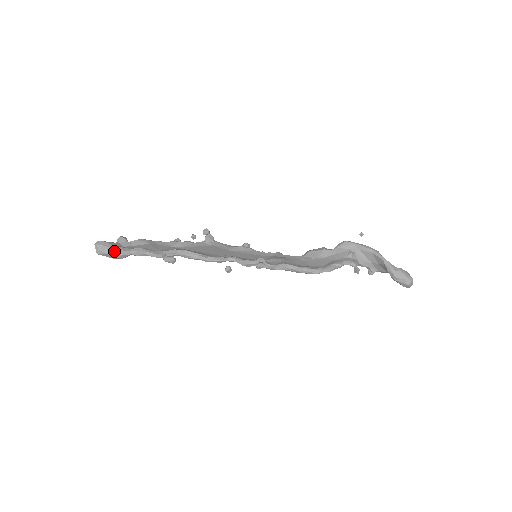
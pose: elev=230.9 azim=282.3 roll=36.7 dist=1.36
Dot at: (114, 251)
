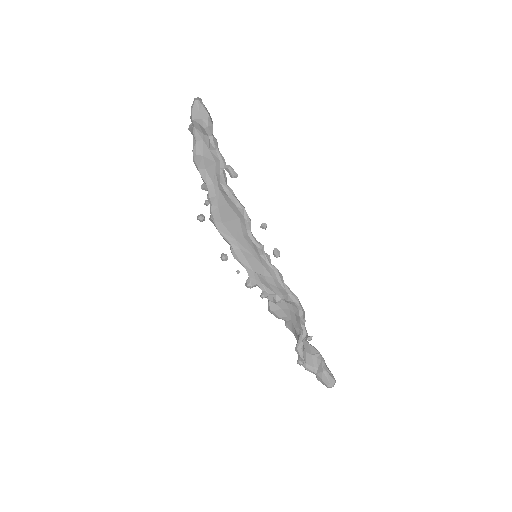
Dot at: (210, 116)
